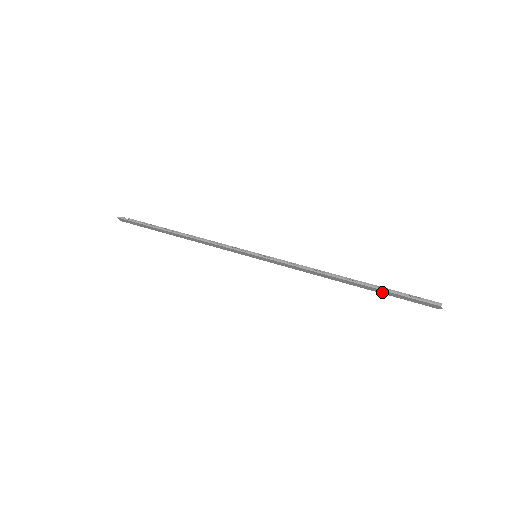
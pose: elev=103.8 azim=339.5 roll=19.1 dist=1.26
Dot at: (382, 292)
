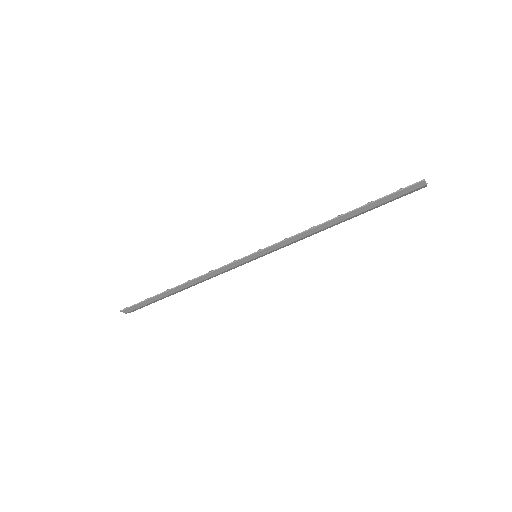
Dot at: (373, 205)
